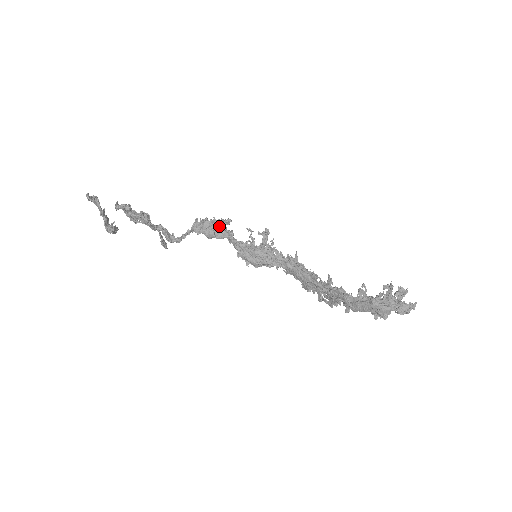
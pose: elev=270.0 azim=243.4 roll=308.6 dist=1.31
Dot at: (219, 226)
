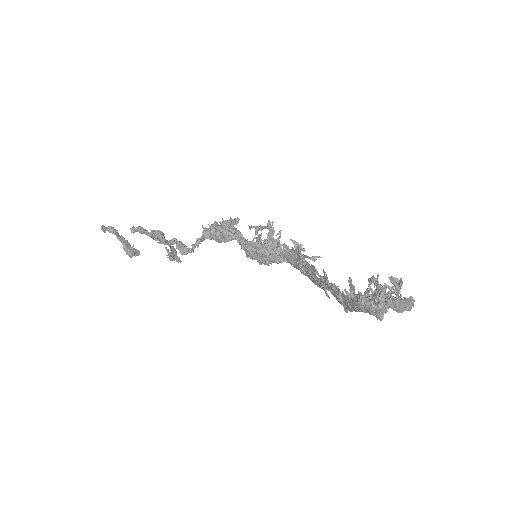
Dot at: (223, 229)
